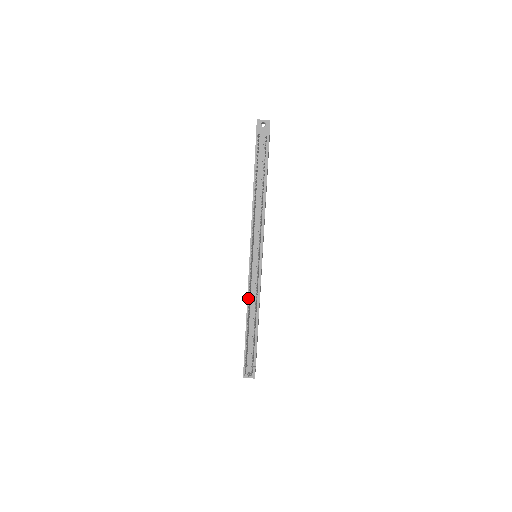
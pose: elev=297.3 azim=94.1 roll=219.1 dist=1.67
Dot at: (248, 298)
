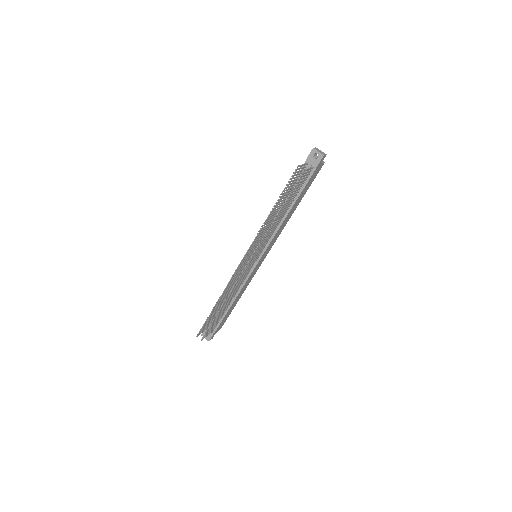
Dot at: occluded
